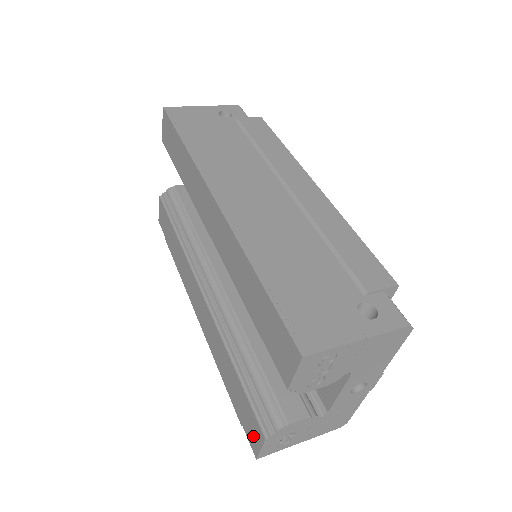
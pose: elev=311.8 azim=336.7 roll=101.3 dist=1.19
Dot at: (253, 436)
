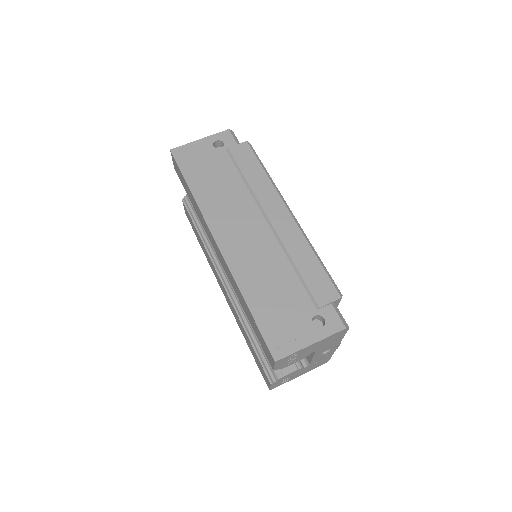
Dot at: (265, 379)
